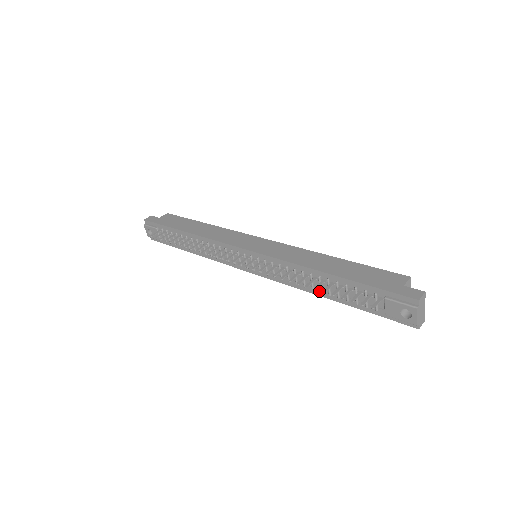
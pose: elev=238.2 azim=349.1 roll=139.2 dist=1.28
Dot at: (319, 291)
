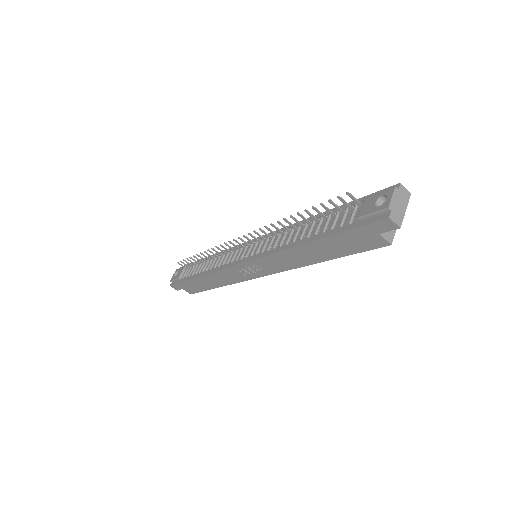
Dot at: (299, 240)
